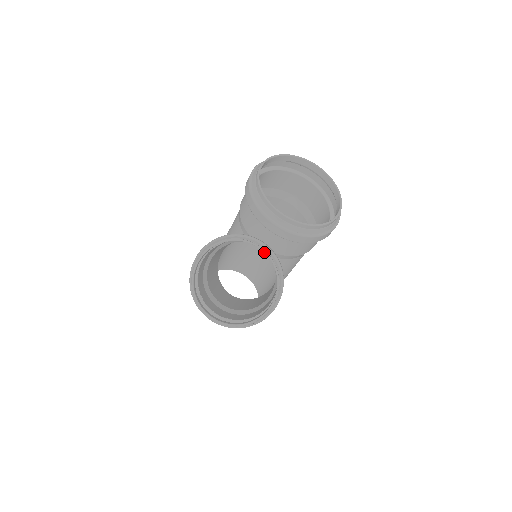
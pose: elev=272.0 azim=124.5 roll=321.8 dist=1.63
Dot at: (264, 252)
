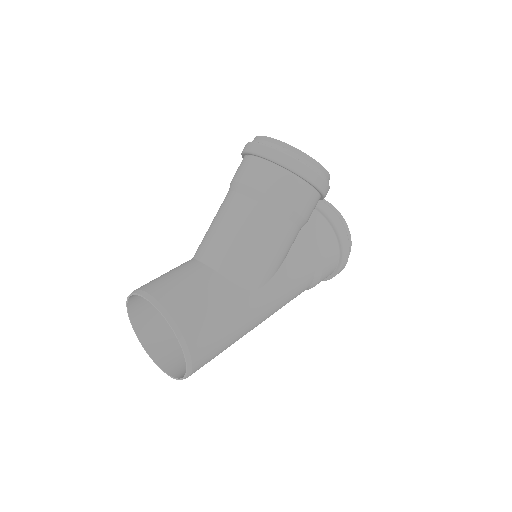
Dot at: occluded
